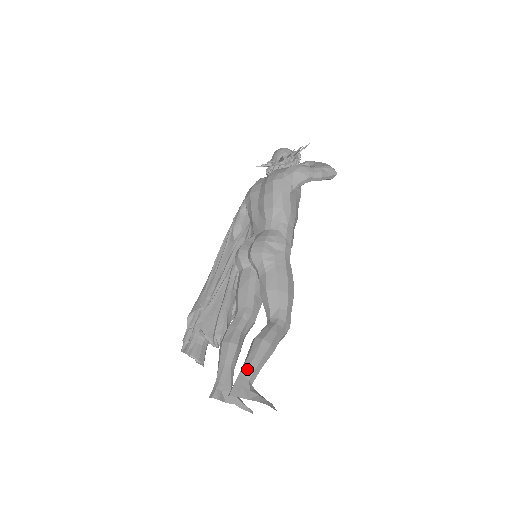
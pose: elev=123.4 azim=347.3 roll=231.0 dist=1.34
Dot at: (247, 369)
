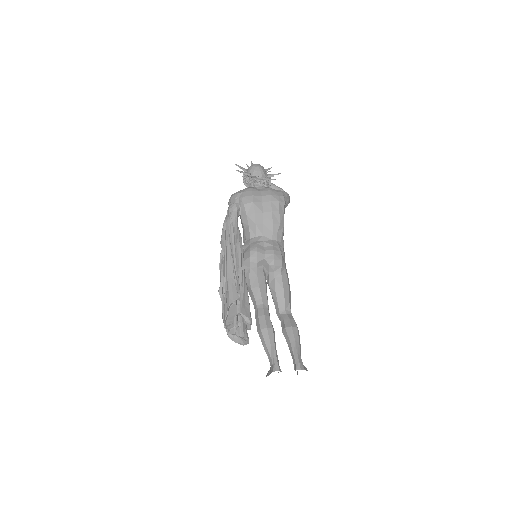
Dot at: (299, 350)
